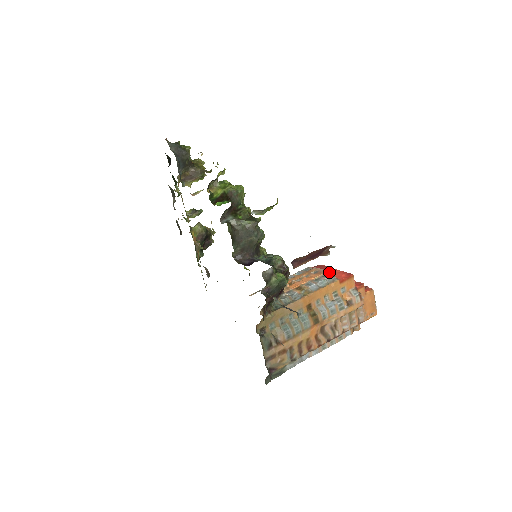
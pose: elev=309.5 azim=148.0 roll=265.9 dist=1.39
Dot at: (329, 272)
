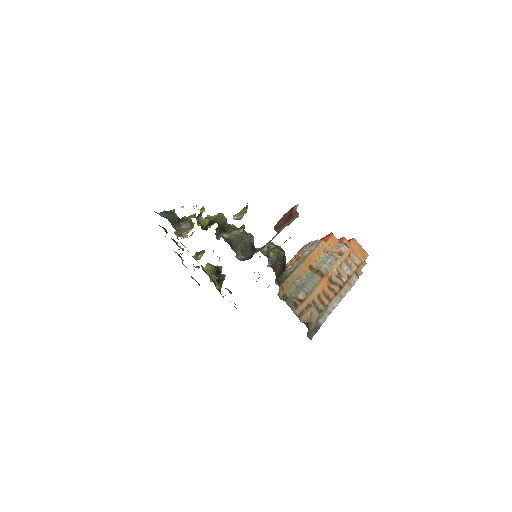
Dot at: occluded
